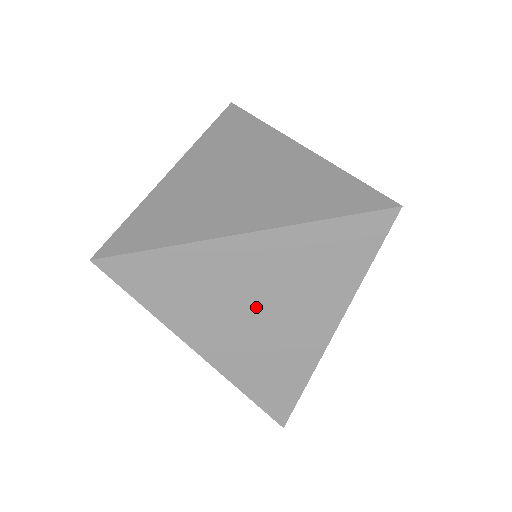
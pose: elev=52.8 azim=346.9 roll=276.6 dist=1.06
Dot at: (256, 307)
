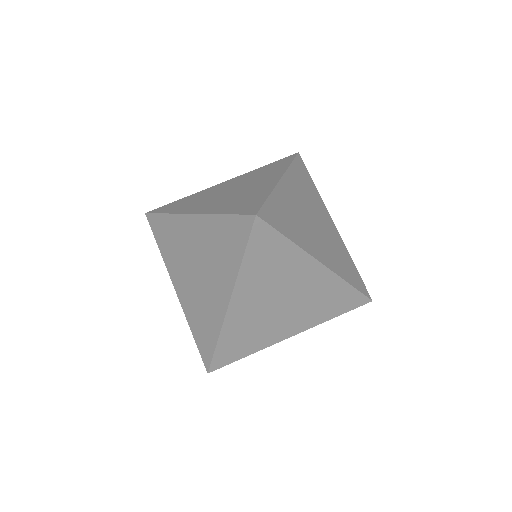
Dot at: (283, 301)
